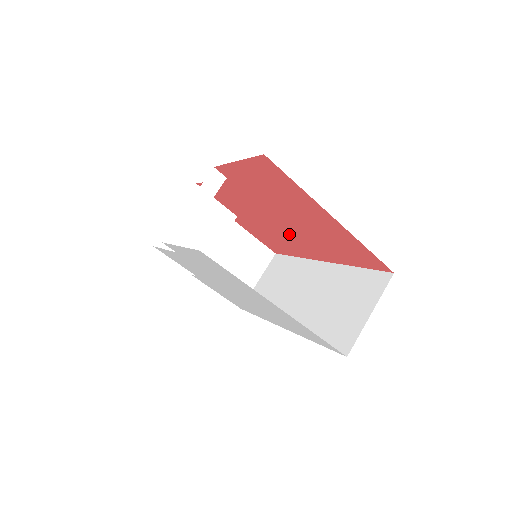
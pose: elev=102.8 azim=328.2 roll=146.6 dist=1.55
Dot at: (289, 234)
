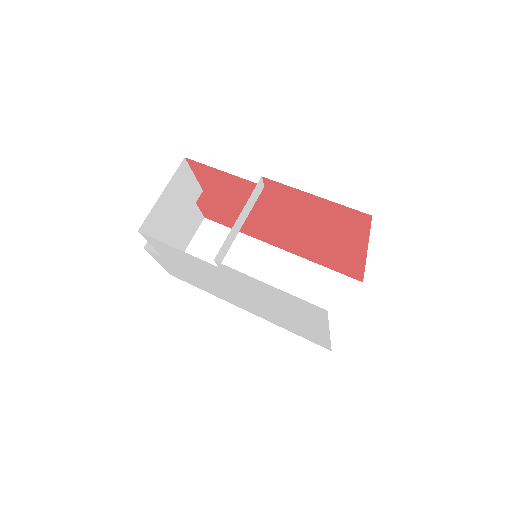
Dot at: (269, 228)
